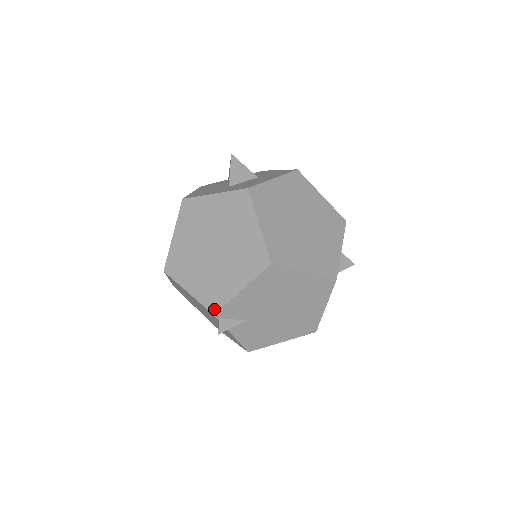
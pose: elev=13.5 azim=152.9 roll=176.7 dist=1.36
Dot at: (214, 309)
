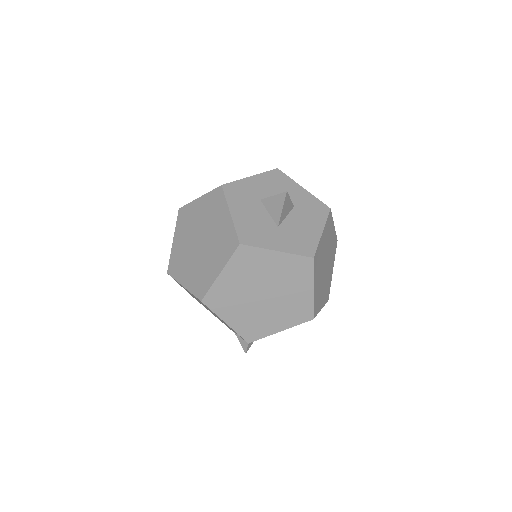
Dot at: (250, 340)
